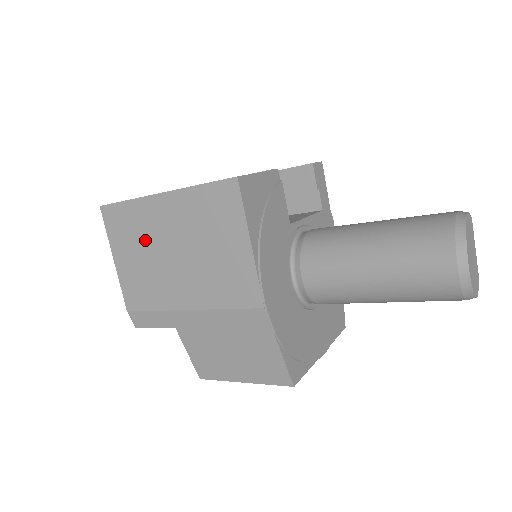
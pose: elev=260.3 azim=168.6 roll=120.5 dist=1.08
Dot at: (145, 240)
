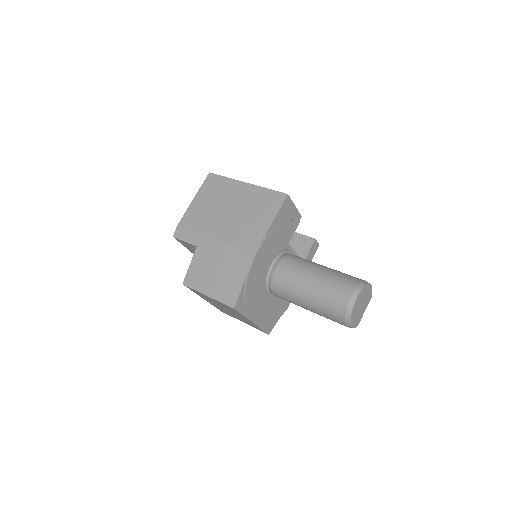
Dot at: (220, 198)
